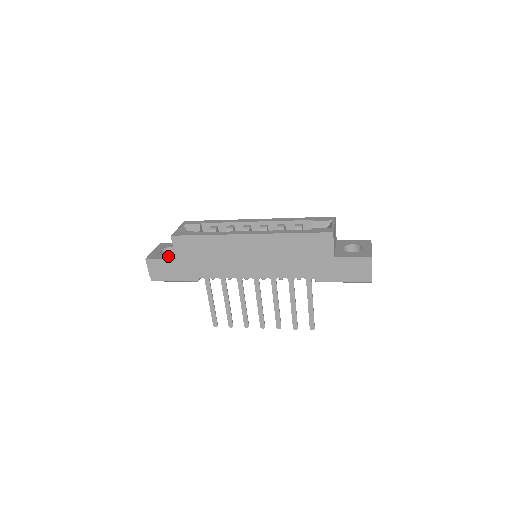
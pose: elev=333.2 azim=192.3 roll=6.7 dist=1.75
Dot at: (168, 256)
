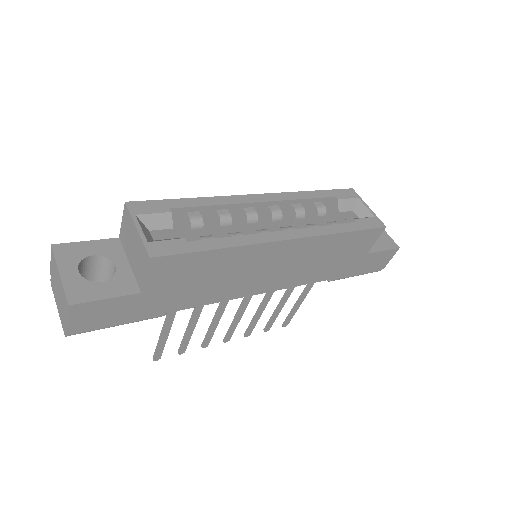
Dot at: (118, 288)
